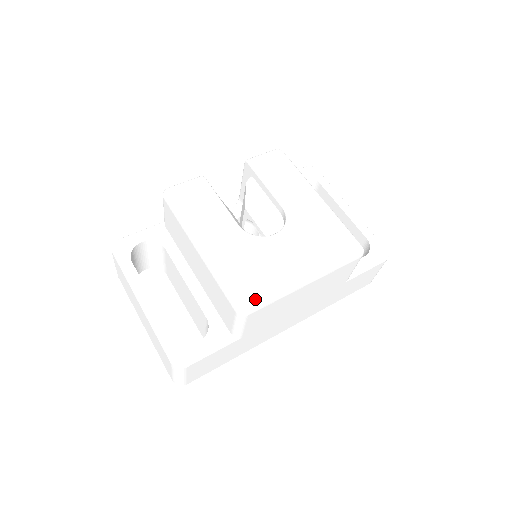
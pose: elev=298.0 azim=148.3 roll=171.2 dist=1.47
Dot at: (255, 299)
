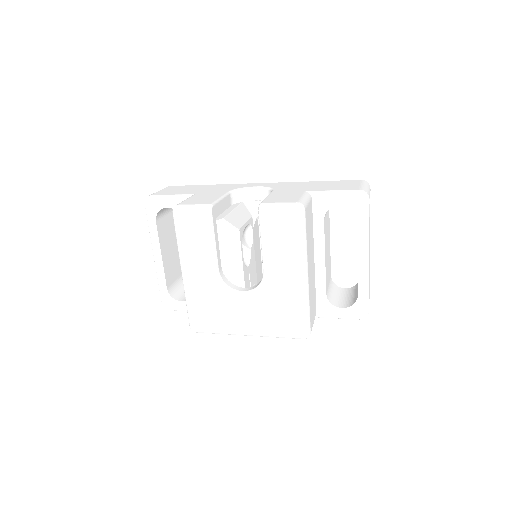
Dot at: (202, 330)
